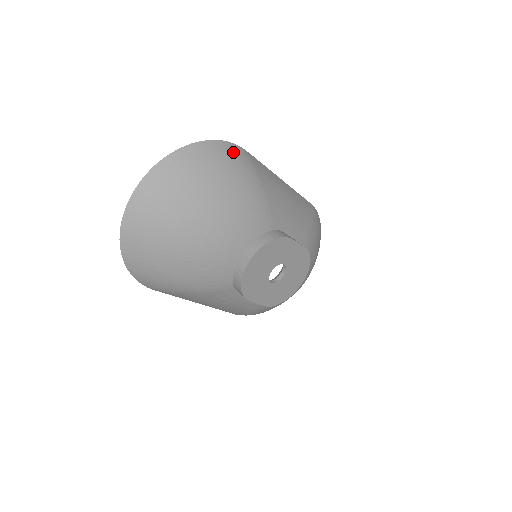
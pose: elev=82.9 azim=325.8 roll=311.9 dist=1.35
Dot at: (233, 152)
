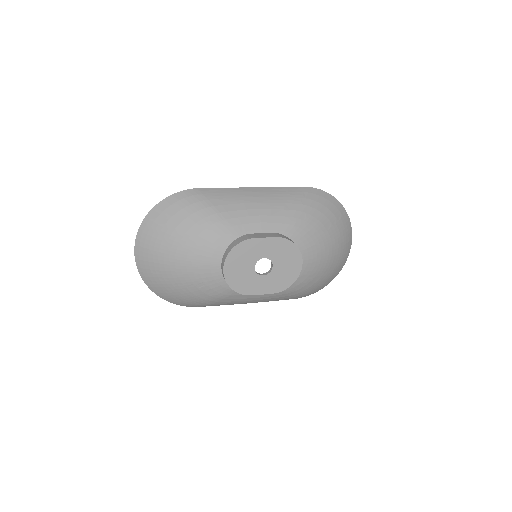
Dot at: (183, 198)
